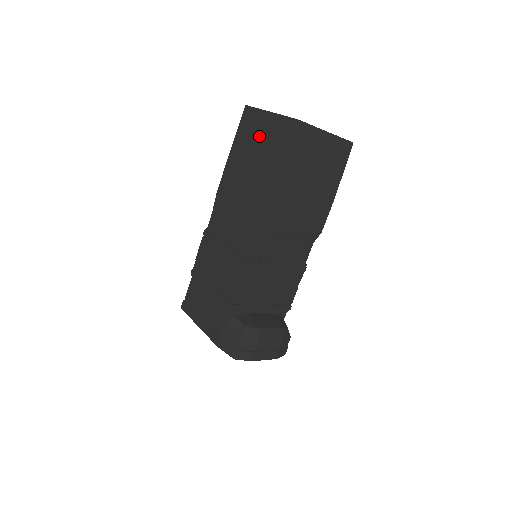
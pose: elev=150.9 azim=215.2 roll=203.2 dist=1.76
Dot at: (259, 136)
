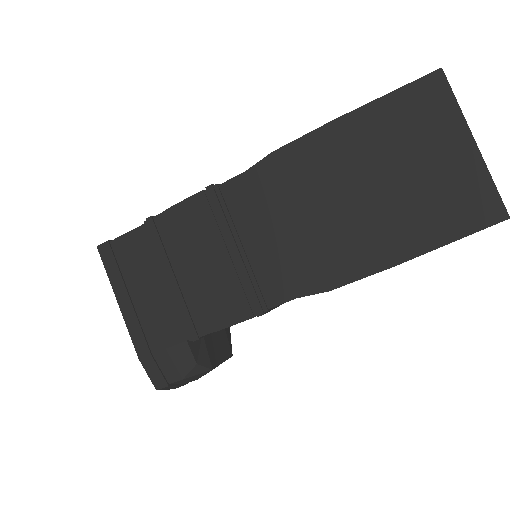
Dot at: (424, 157)
